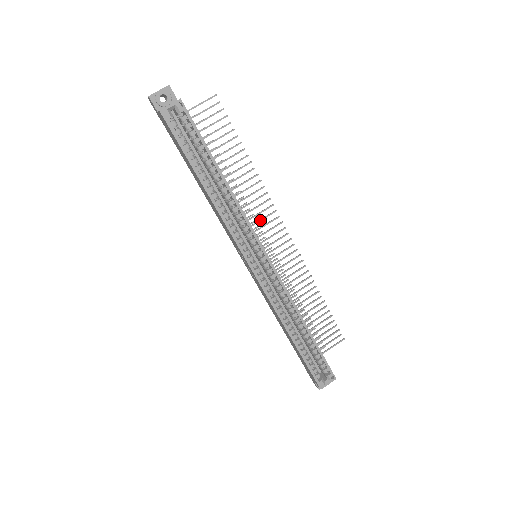
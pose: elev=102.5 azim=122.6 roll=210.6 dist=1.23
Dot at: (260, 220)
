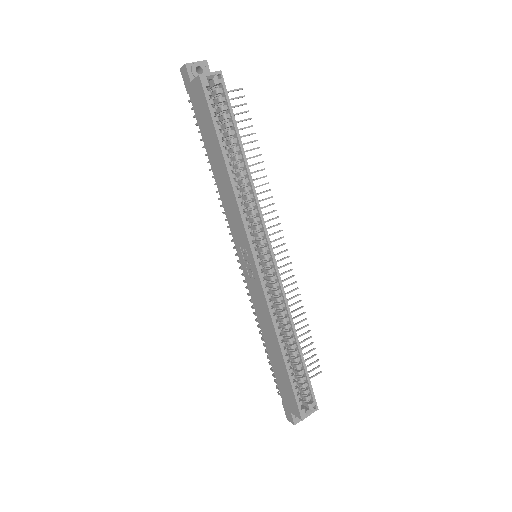
Dot at: occluded
